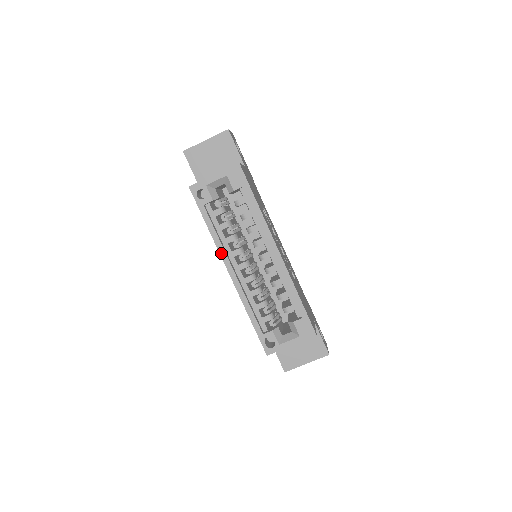
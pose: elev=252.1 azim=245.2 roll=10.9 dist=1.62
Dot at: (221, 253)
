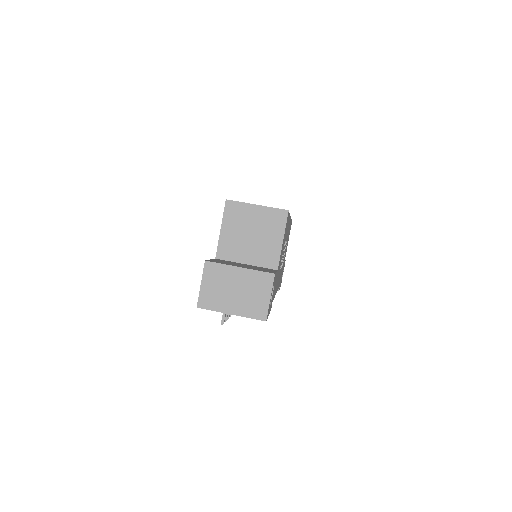
Dot at: occluded
